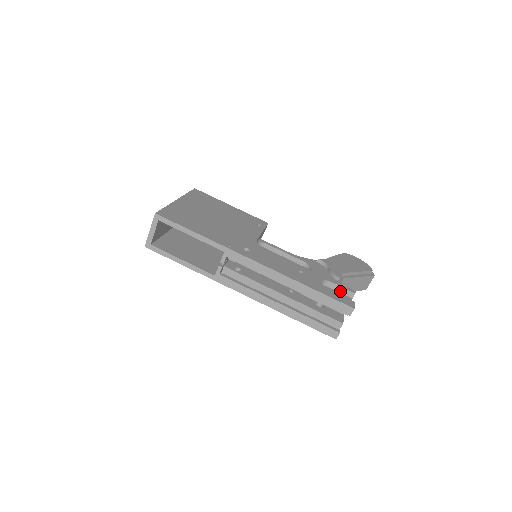
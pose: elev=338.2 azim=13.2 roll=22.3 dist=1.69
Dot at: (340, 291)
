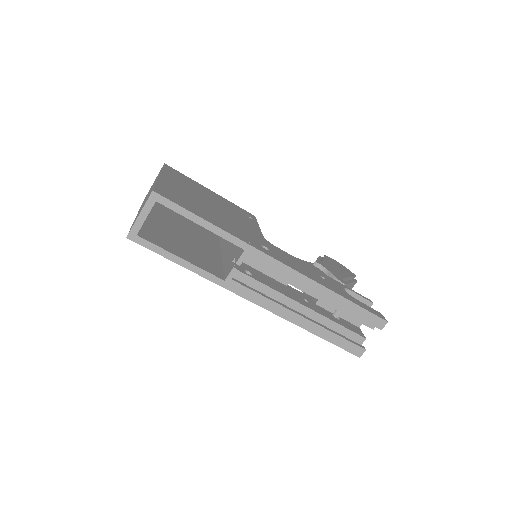
Dot at: occluded
